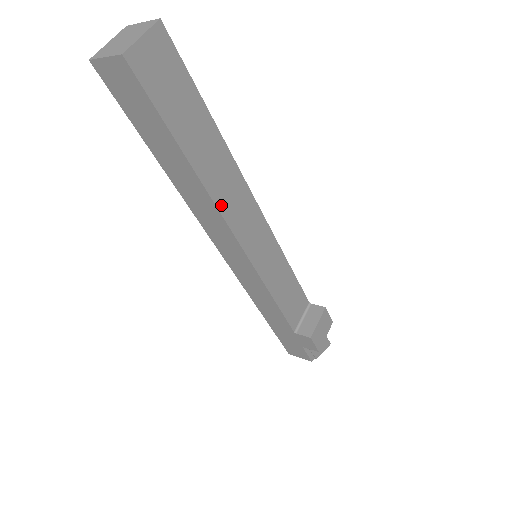
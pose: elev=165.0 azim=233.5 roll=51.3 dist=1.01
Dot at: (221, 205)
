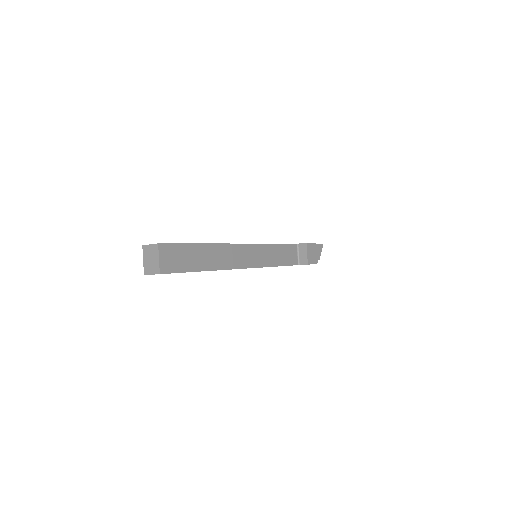
Dot at: (228, 266)
